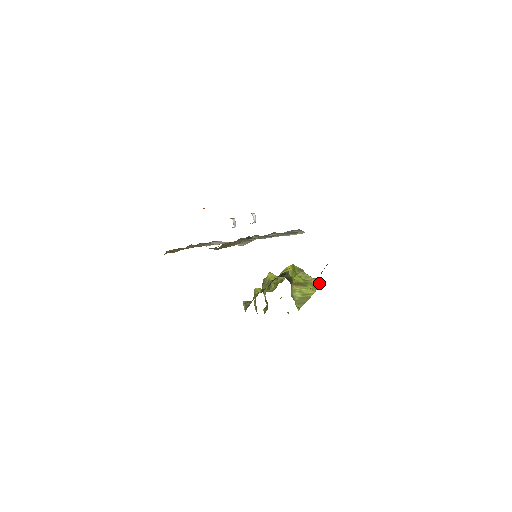
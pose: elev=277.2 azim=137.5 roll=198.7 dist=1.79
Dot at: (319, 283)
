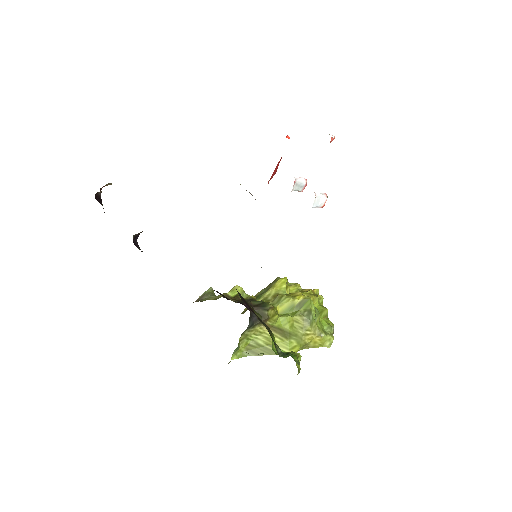
Dot at: (324, 343)
